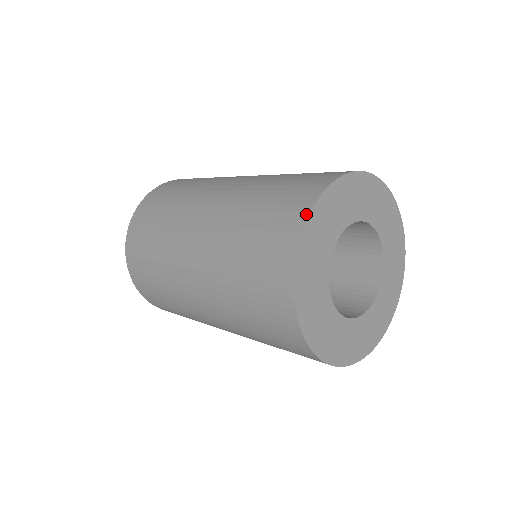
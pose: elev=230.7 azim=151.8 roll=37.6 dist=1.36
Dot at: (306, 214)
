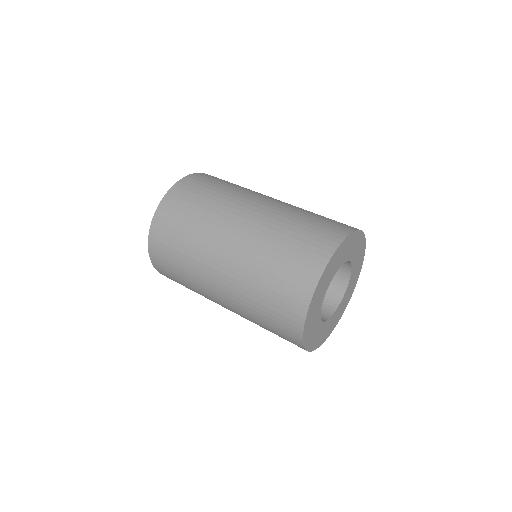
Dot at: (323, 266)
